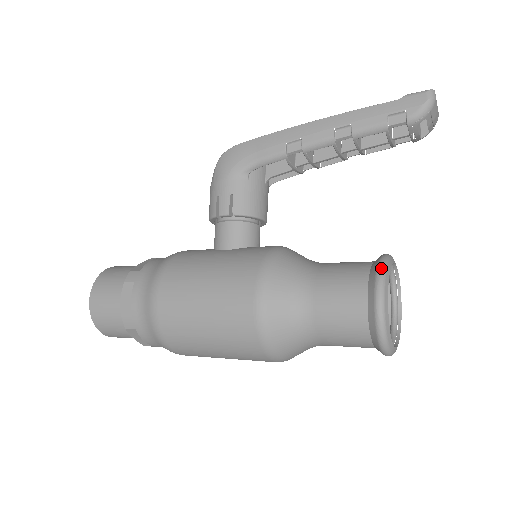
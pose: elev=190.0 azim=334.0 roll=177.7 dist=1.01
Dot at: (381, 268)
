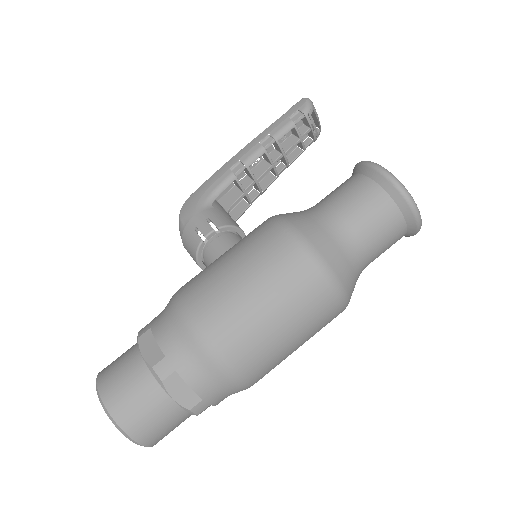
Dot at: occluded
